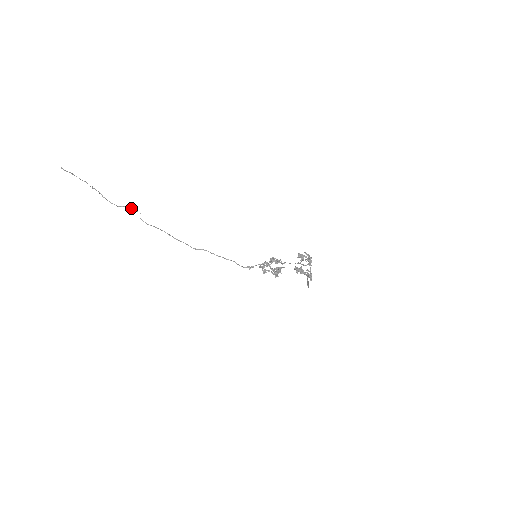
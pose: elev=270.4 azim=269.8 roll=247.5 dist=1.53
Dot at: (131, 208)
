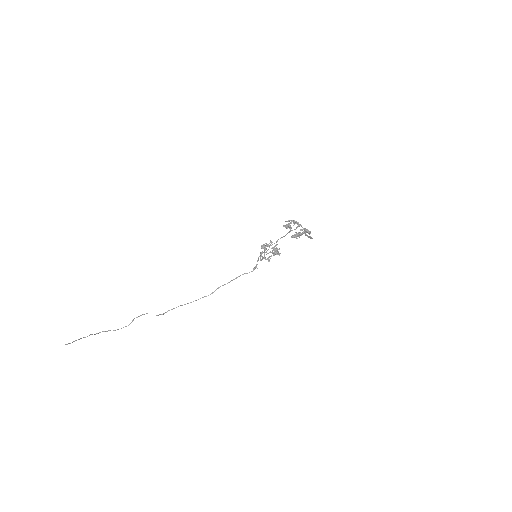
Dot at: occluded
